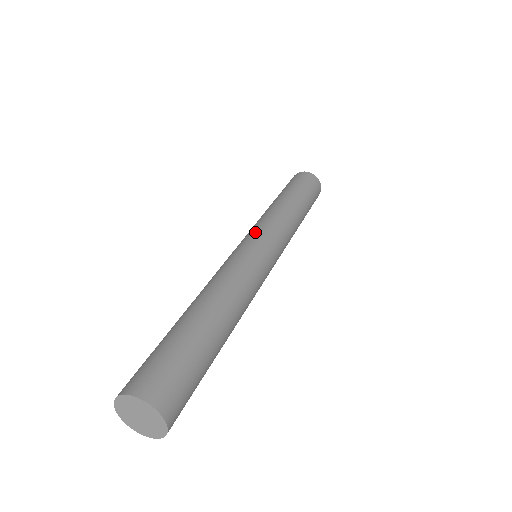
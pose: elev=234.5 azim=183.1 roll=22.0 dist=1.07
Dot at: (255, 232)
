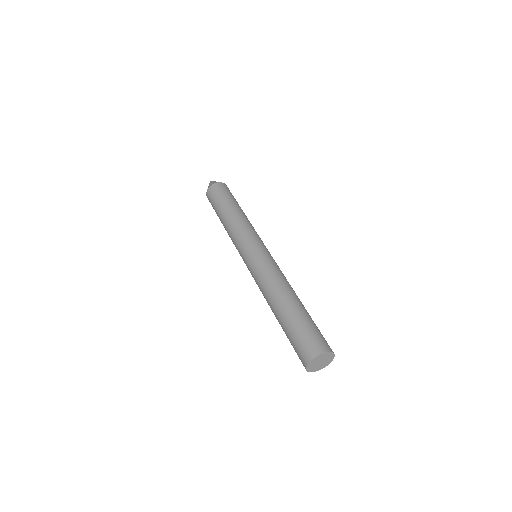
Dot at: (245, 246)
